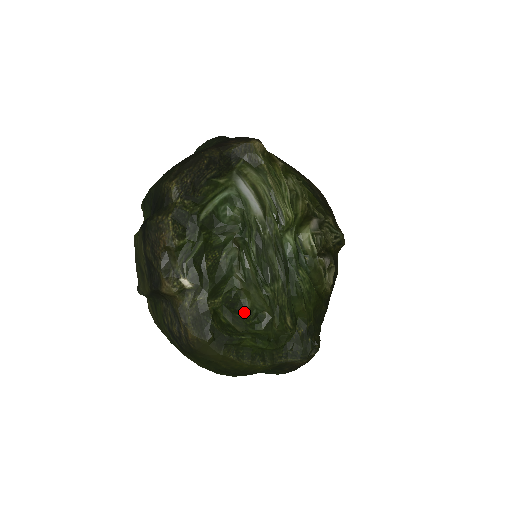
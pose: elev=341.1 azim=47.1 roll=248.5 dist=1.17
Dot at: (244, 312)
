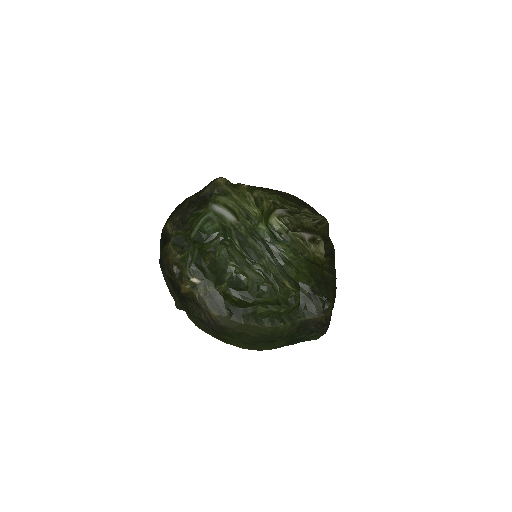
Dot at: (248, 288)
